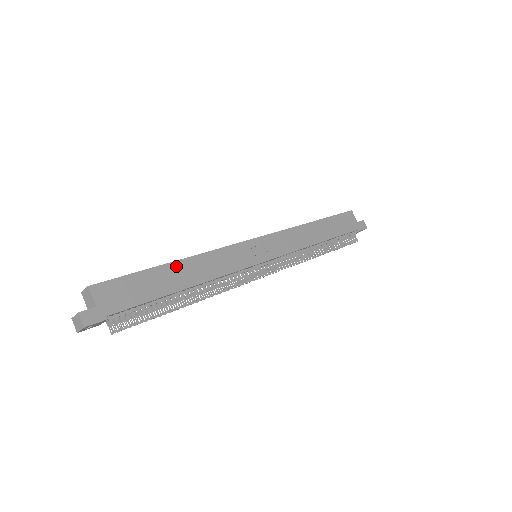
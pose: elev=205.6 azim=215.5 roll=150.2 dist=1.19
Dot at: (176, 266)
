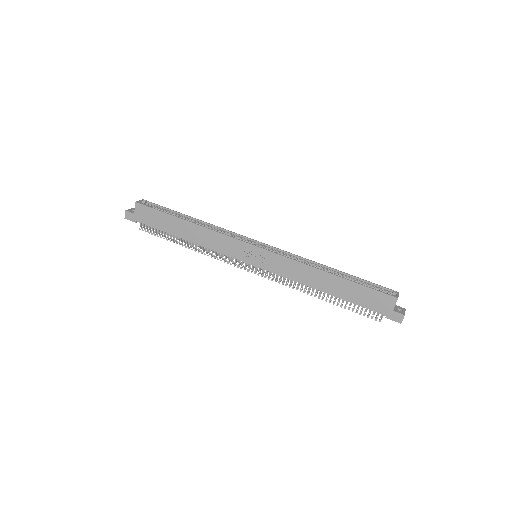
Dot at: (186, 224)
